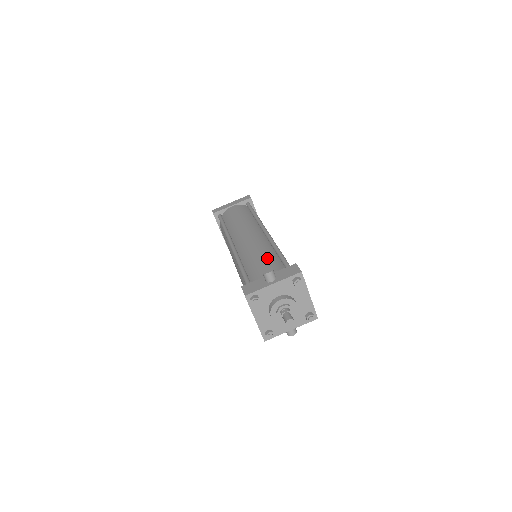
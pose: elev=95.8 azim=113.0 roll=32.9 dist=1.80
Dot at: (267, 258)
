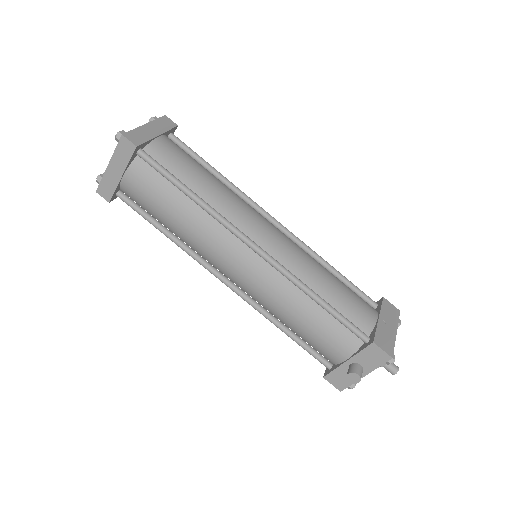
Dot at: (316, 325)
